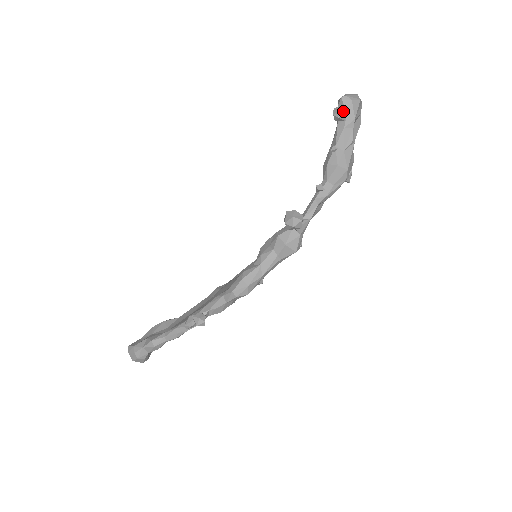
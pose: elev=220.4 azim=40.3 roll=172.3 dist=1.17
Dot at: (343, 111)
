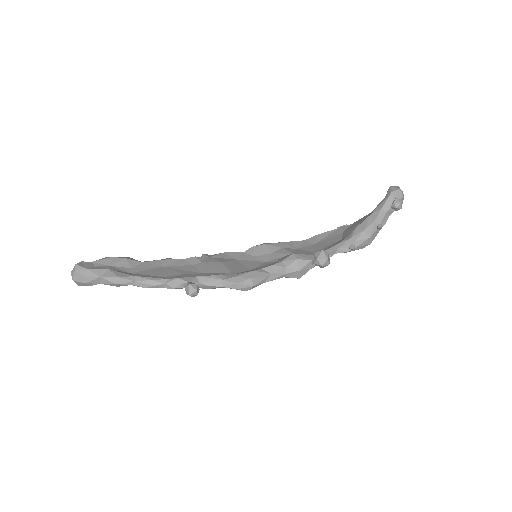
Dot at: occluded
